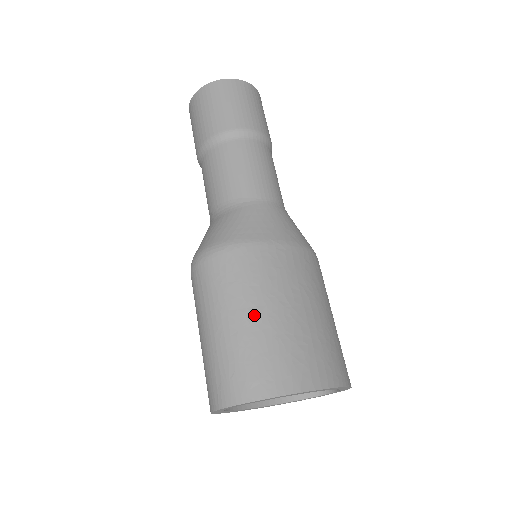
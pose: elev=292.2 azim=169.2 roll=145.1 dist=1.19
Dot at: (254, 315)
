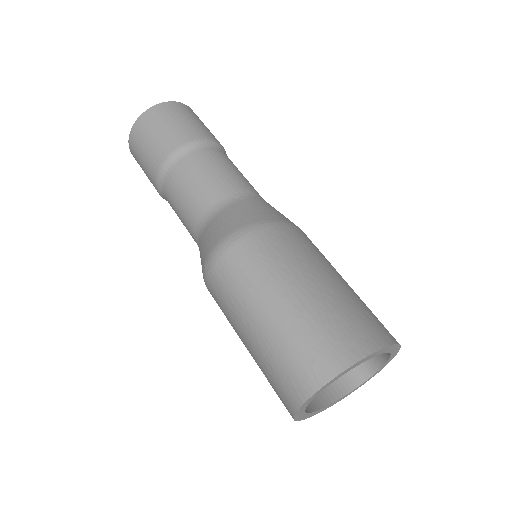
Dot at: (314, 282)
